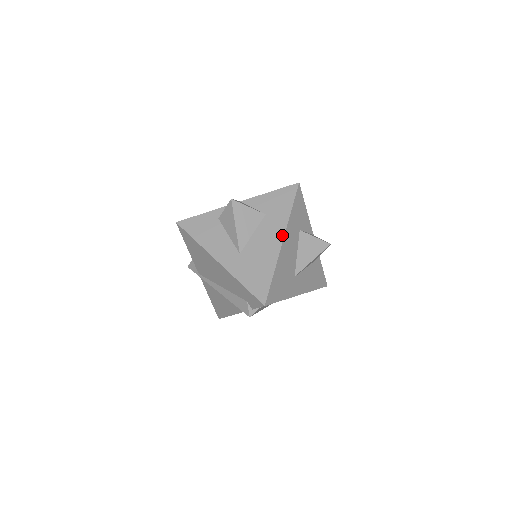
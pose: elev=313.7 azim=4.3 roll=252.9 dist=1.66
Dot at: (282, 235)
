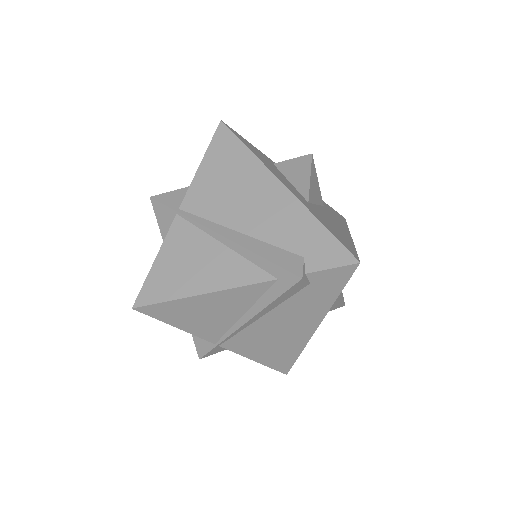
Dot at: (348, 231)
